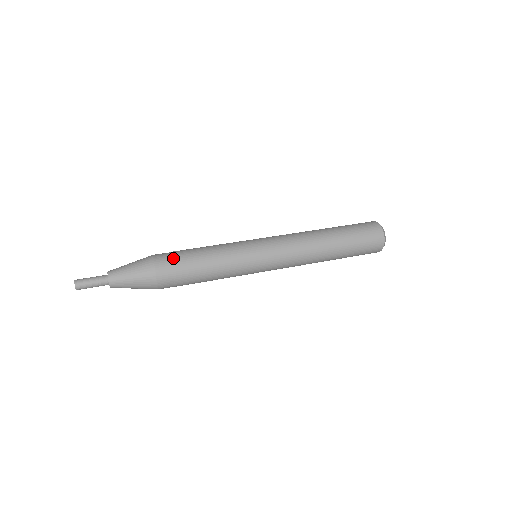
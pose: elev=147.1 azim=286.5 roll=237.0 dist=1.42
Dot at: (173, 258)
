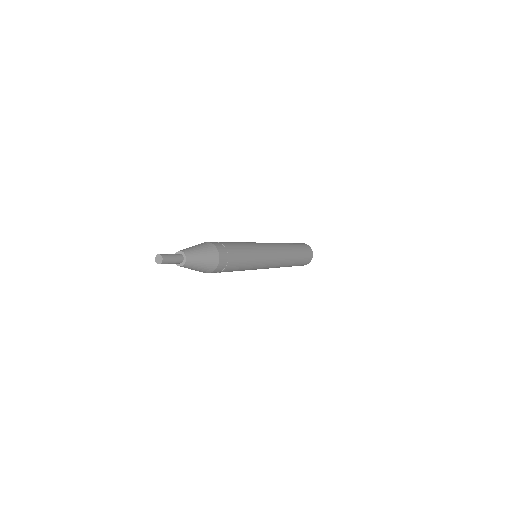
Dot at: occluded
